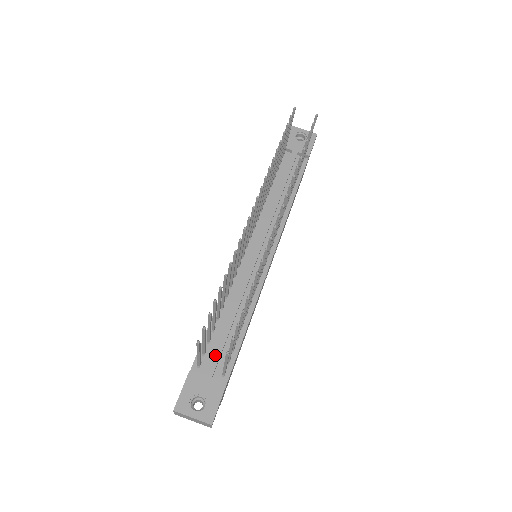
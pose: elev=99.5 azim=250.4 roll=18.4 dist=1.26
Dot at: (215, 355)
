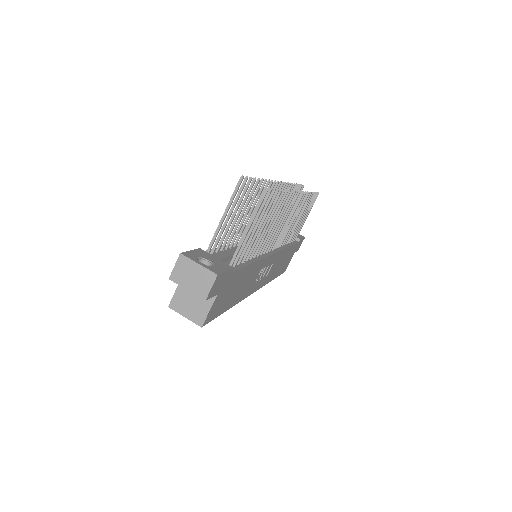
Dot at: (224, 254)
